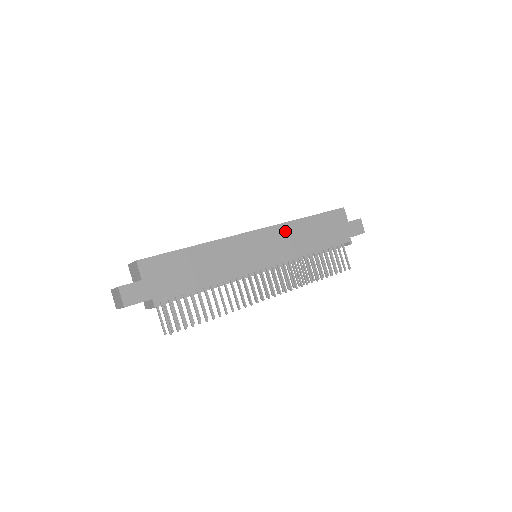
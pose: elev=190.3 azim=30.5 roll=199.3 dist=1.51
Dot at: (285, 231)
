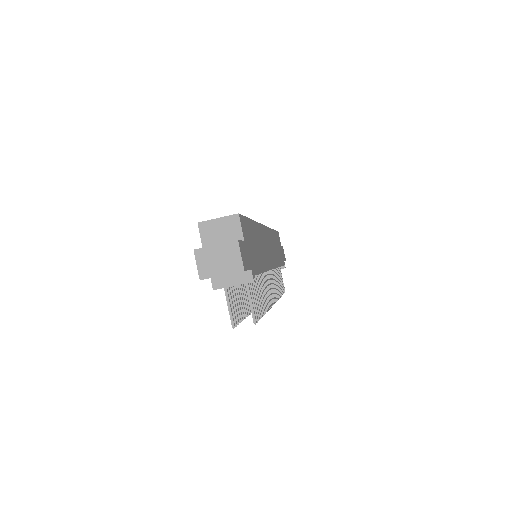
Dot at: (271, 236)
